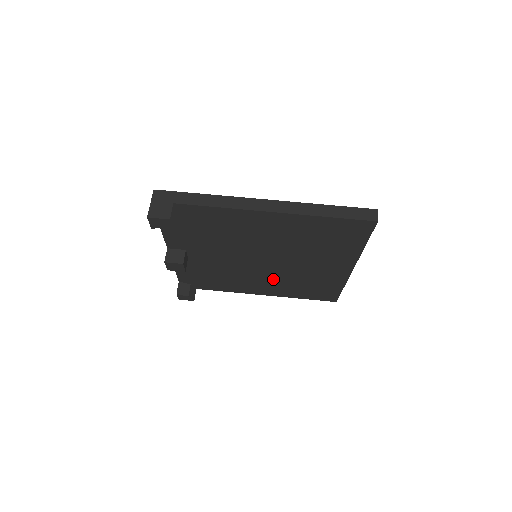
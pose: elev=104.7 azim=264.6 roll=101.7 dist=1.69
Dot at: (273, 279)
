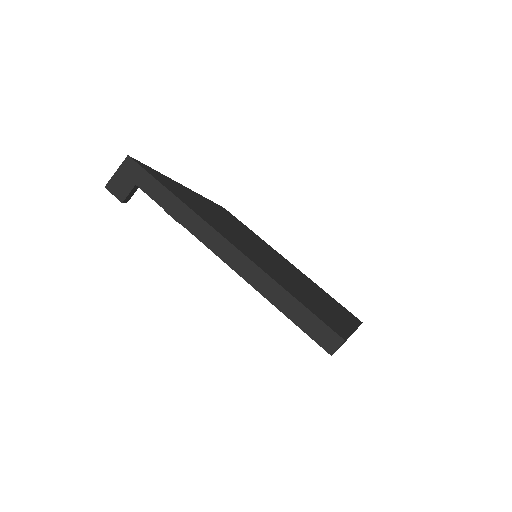
Dot at: occluded
